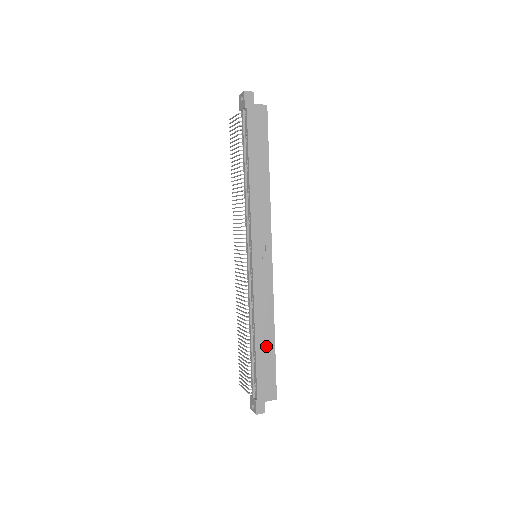
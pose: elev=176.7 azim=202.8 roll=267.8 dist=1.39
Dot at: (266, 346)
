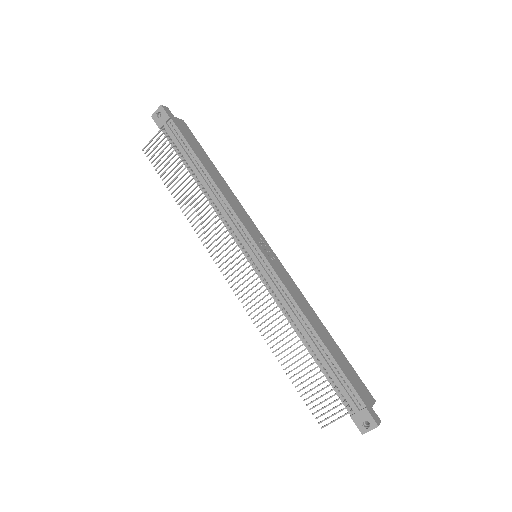
Dot at: (329, 342)
